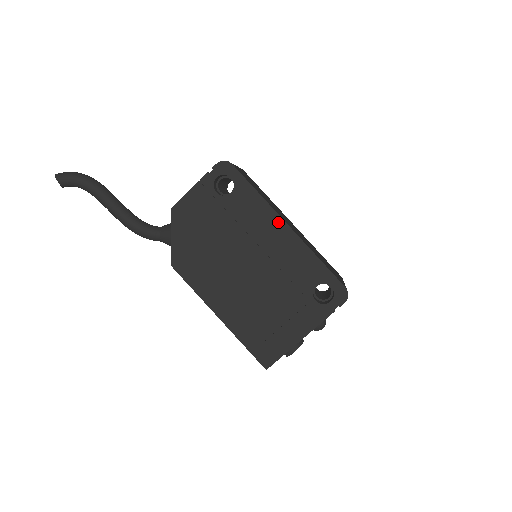
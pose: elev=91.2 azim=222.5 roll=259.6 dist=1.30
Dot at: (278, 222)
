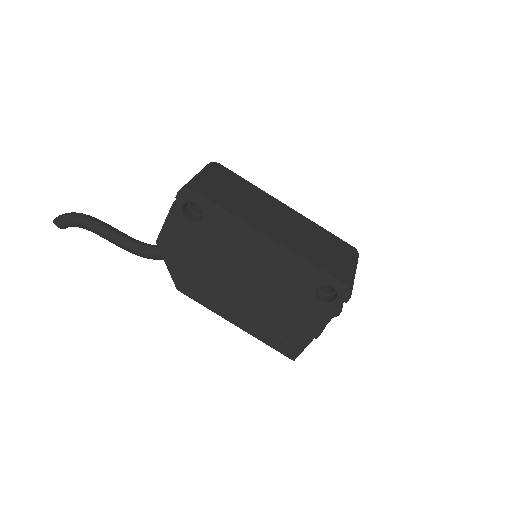
Dot at: (258, 236)
